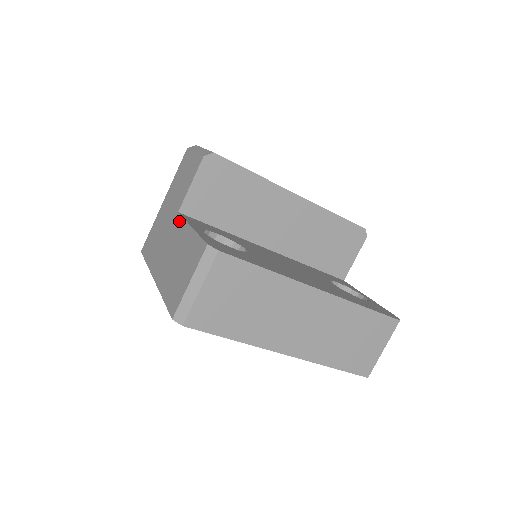
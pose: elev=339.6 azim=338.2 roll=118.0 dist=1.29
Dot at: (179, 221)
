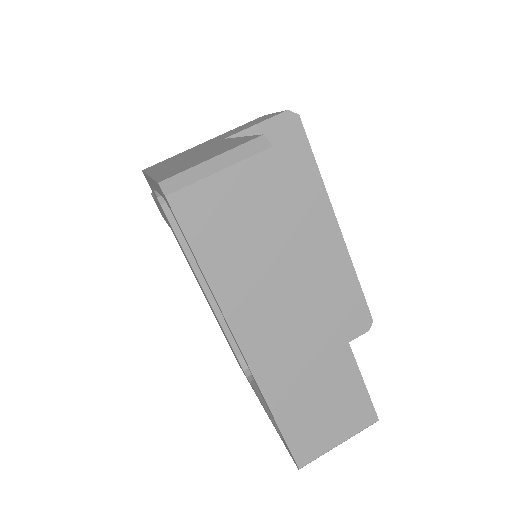
Dot at: (222, 140)
